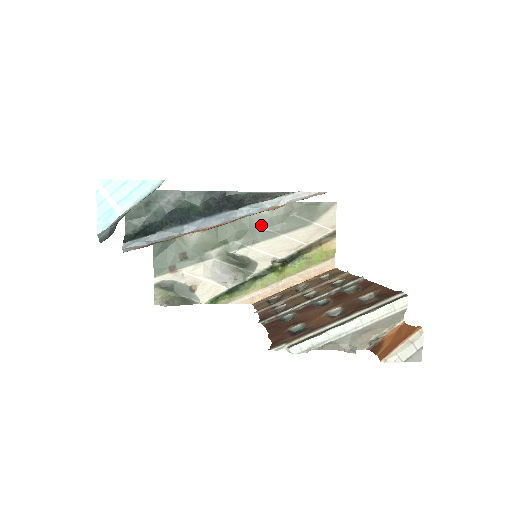
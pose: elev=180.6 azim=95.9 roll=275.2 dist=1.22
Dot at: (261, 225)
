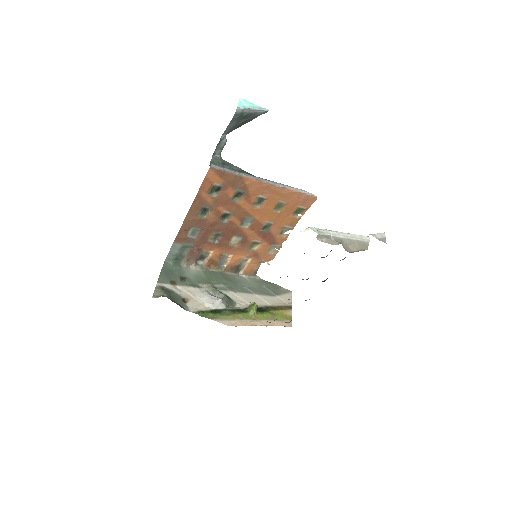
Dot at: (241, 283)
